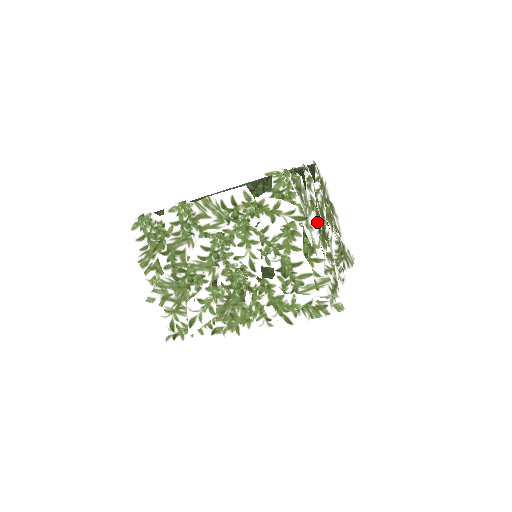
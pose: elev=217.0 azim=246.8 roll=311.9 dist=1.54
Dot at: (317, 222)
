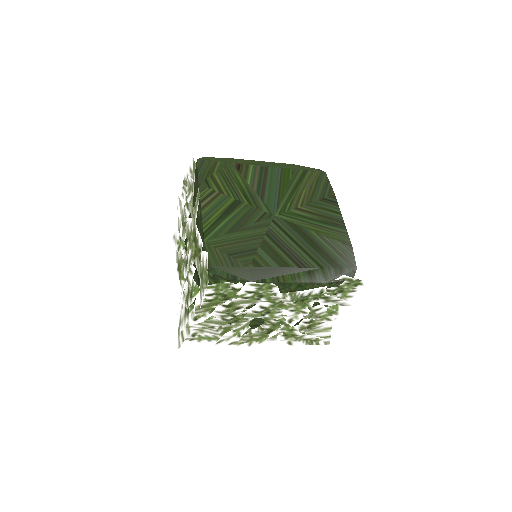
Dot at: occluded
